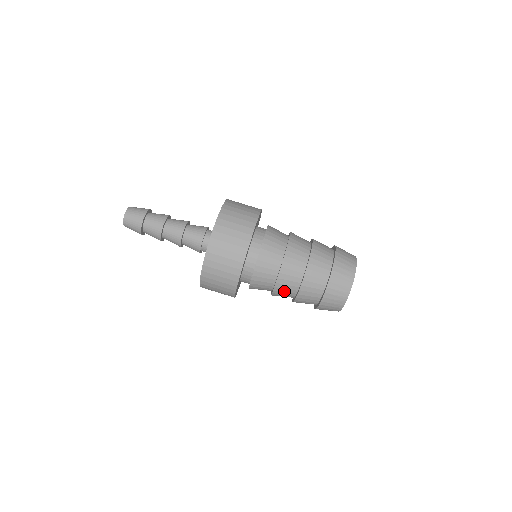
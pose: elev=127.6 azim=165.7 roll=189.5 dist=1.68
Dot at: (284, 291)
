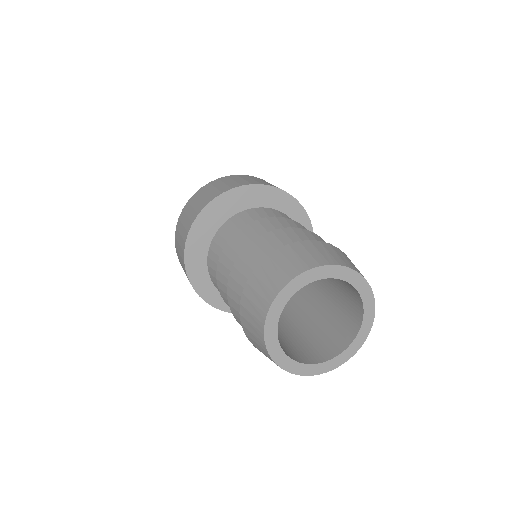
Dot at: (225, 283)
